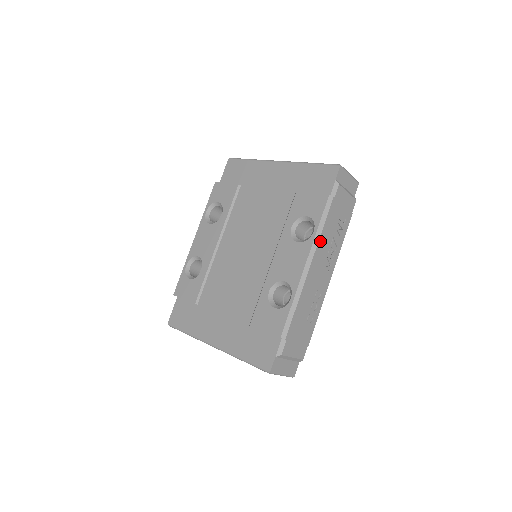
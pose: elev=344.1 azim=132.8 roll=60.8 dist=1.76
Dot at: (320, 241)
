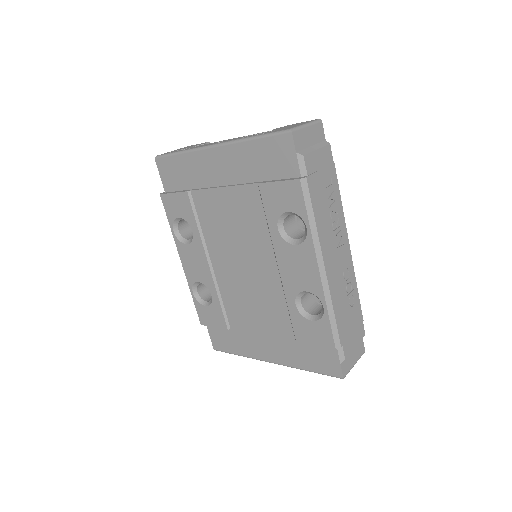
Dot at: (319, 234)
